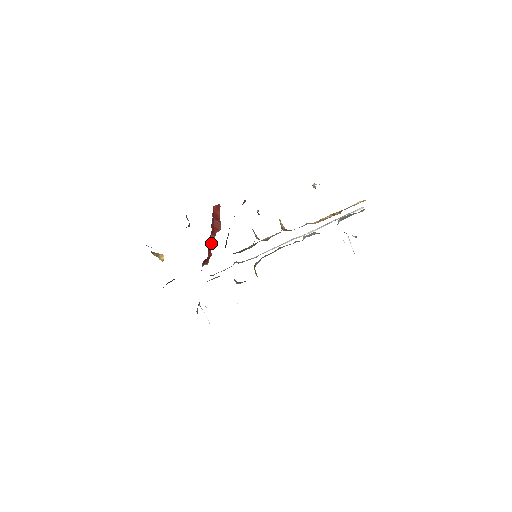
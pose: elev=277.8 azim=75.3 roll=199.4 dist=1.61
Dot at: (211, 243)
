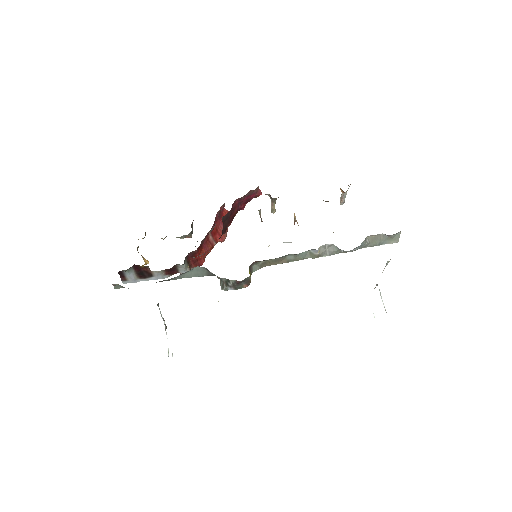
Dot at: (208, 245)
